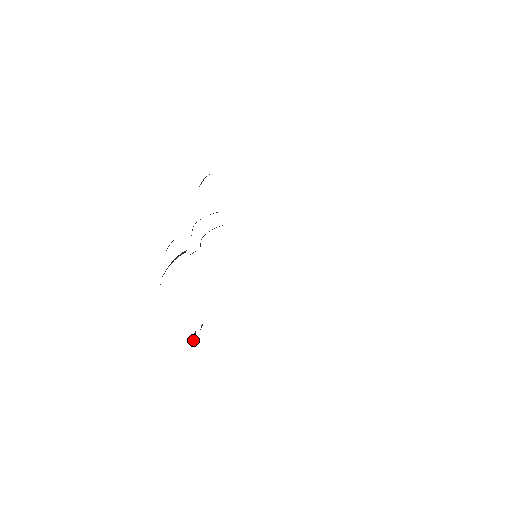
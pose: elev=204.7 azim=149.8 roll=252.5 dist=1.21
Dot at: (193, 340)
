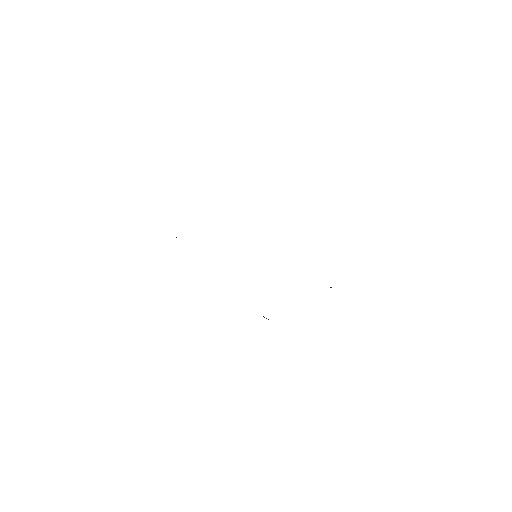
Dot at: occluded
